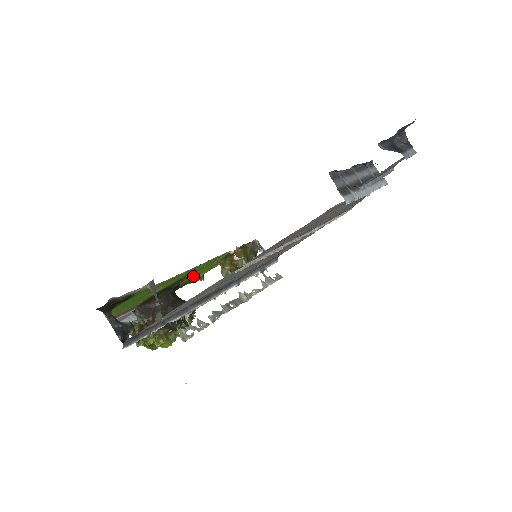
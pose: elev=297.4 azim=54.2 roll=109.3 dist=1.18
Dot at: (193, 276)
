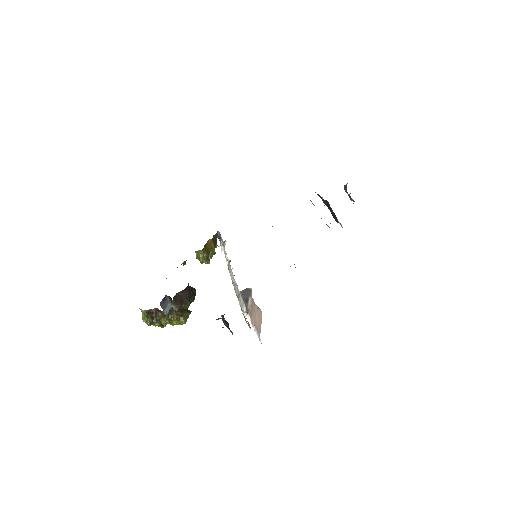
Dot at: occluded
